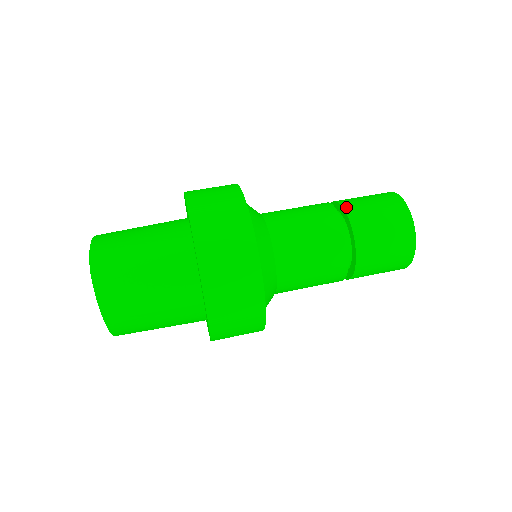
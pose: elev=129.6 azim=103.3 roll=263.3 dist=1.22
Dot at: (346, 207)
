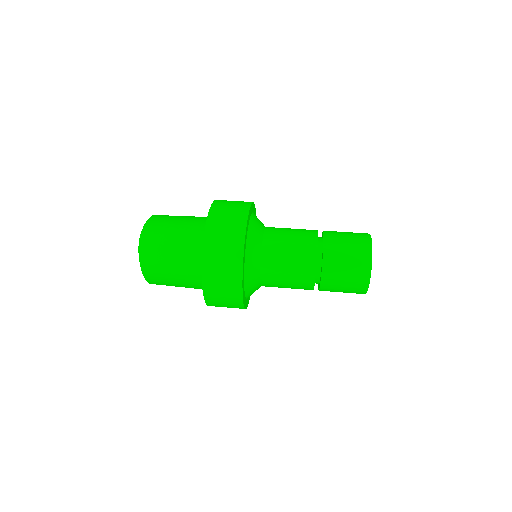
Dot at: (326, 240)
